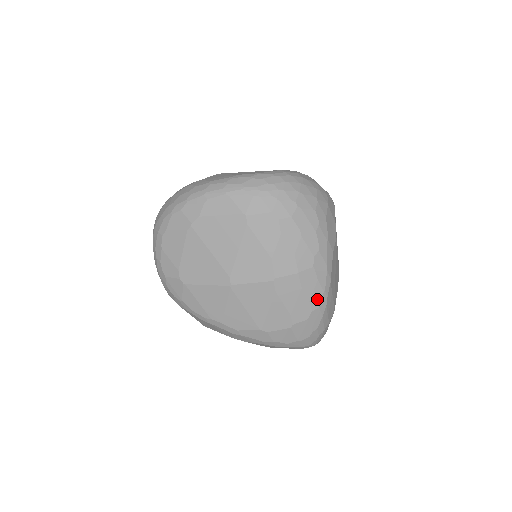
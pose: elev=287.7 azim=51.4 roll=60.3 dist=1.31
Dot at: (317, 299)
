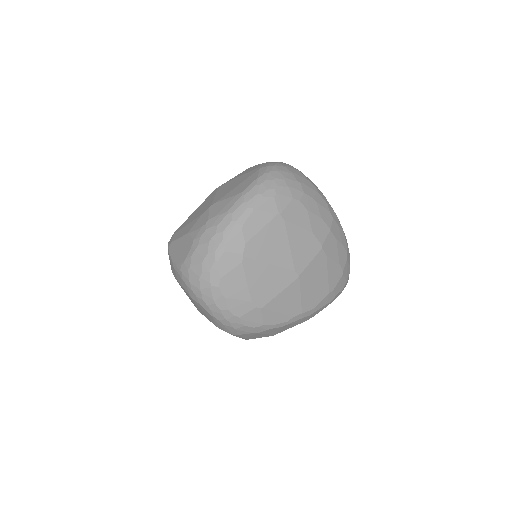
Dot at: (344, 240)
